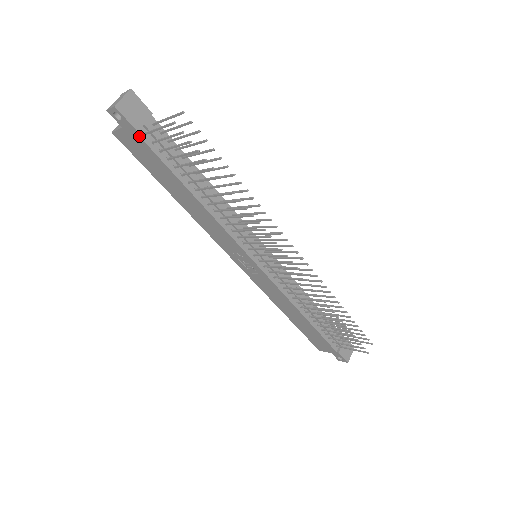
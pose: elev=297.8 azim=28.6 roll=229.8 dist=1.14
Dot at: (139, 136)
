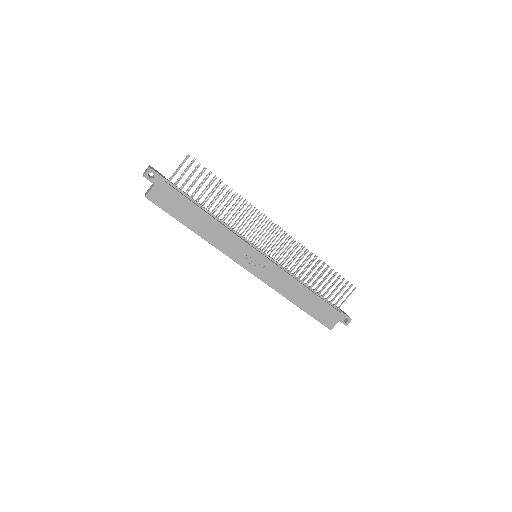
Dot at: (167, 183)
